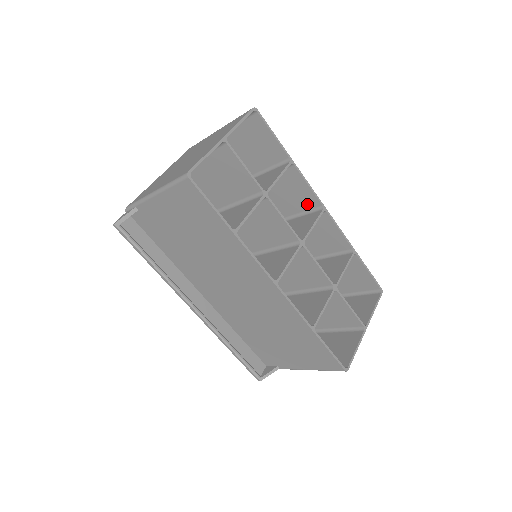
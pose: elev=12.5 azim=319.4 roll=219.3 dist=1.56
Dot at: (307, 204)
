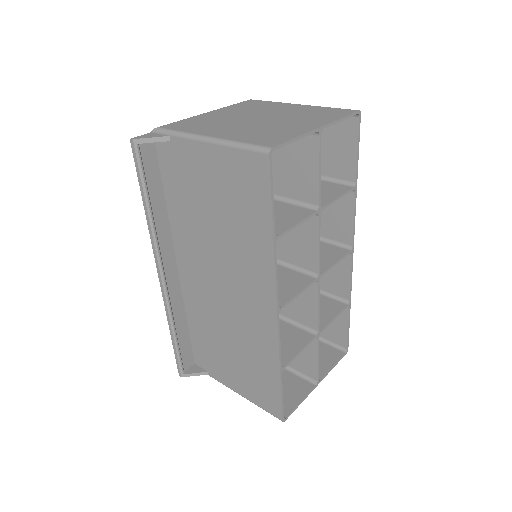
Dot at: (337, 235)
